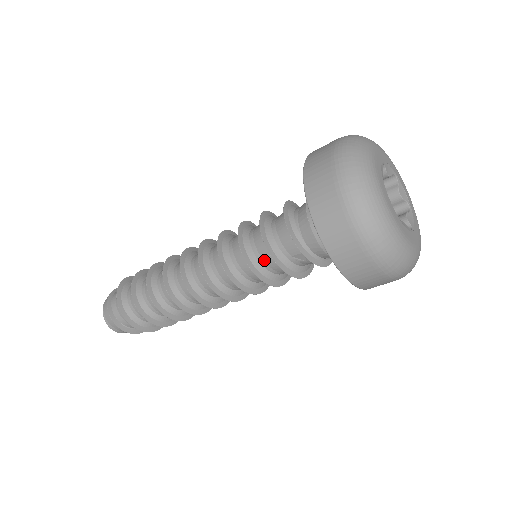
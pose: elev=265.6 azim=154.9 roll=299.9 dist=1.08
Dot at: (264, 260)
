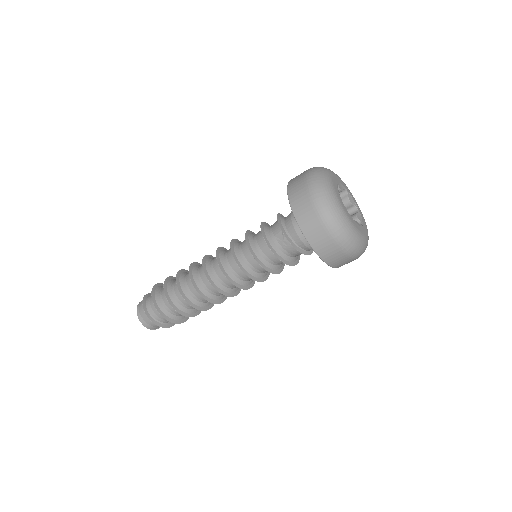
Dot at: (257, 241)
